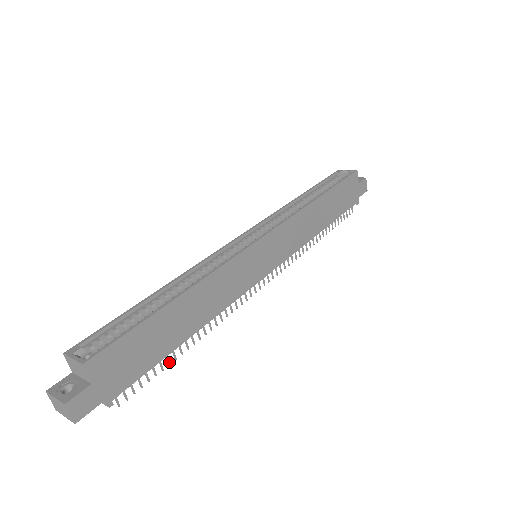
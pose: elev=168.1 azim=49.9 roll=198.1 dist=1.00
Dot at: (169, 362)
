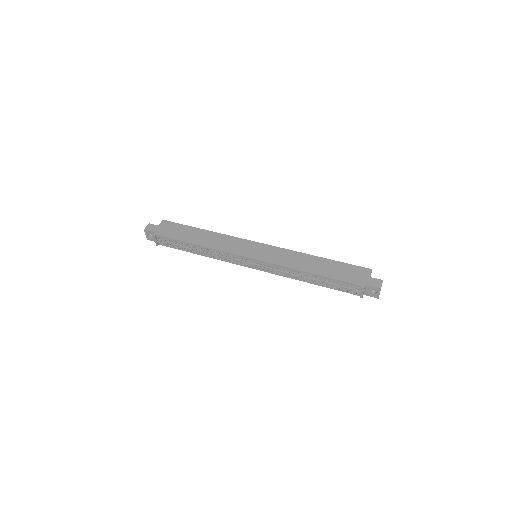
Dot at: occluded
